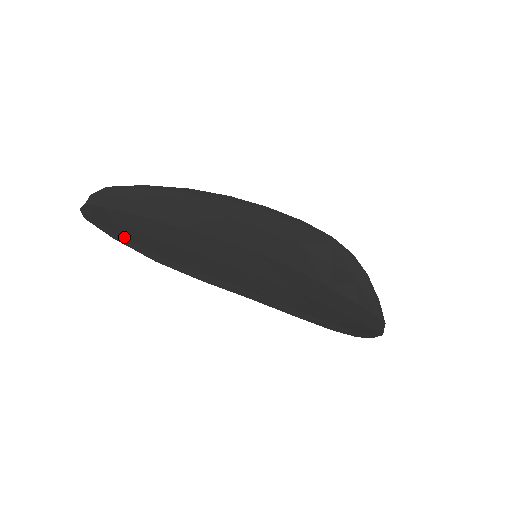
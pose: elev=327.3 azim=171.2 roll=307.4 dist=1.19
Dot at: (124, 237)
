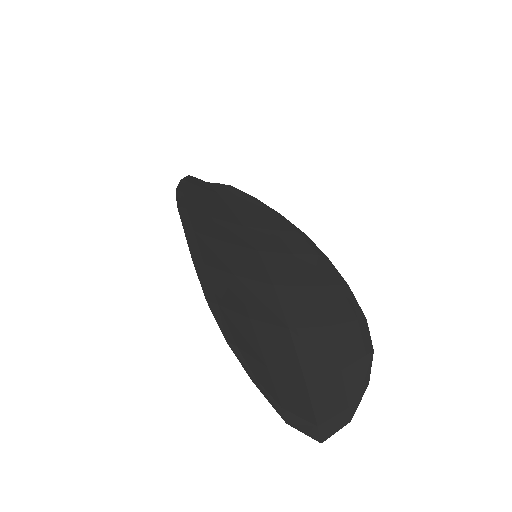
Dot at: (187, 183)
